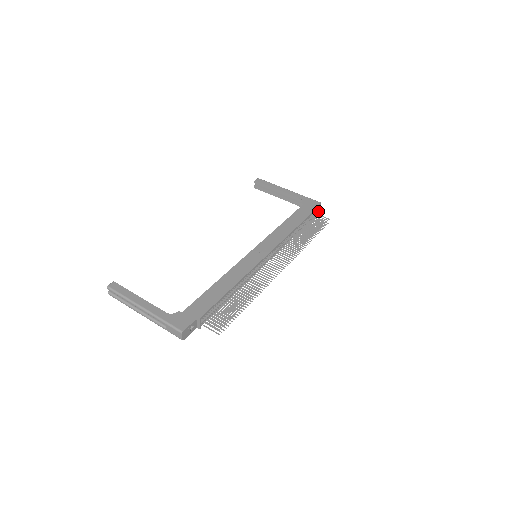
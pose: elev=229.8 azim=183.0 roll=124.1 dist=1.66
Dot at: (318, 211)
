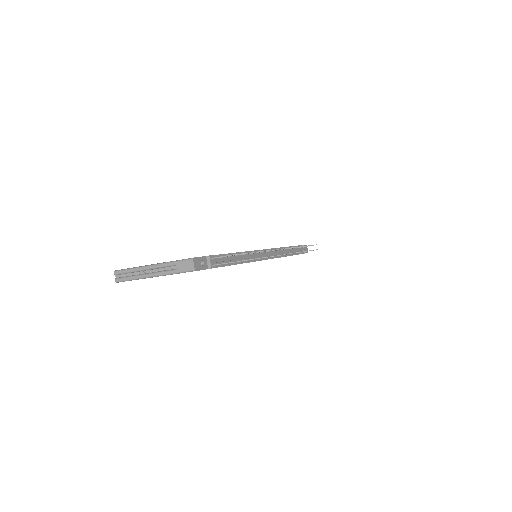
Dot at: occluded
